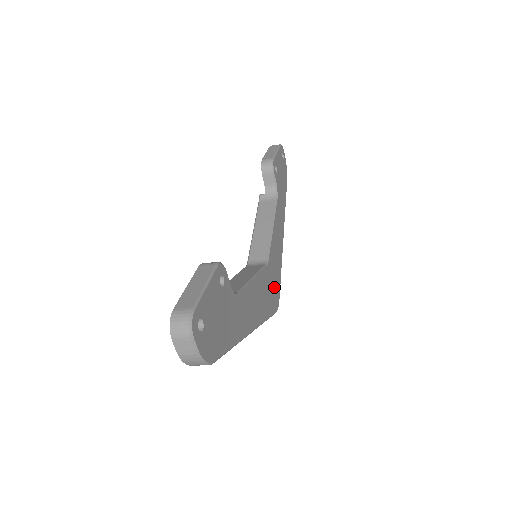
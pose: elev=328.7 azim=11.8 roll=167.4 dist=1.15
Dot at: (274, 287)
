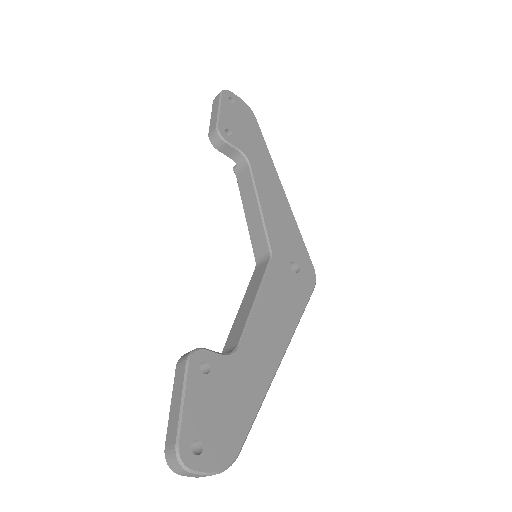
Dot at: (297, 265)
